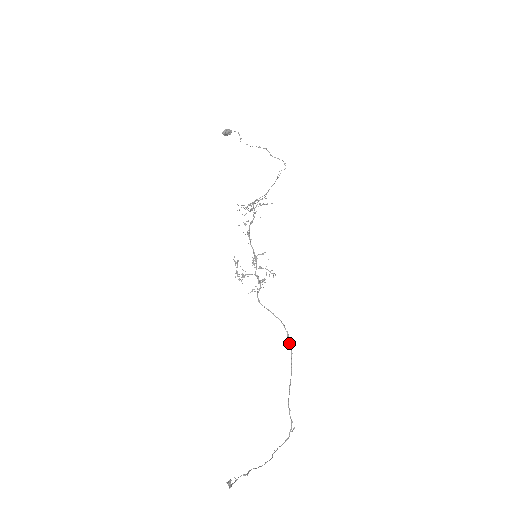
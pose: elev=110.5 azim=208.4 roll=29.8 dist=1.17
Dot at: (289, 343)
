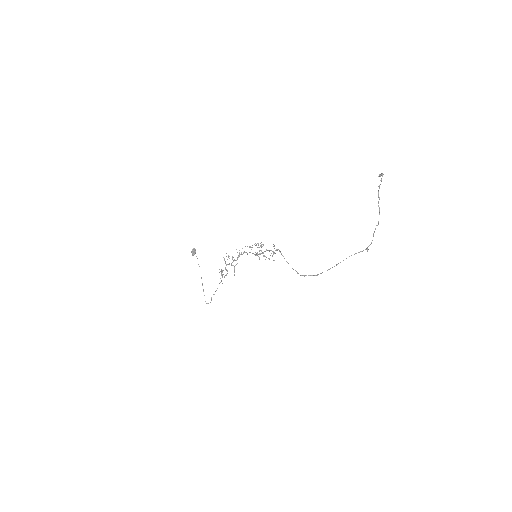
Dot at: (309, 275)
